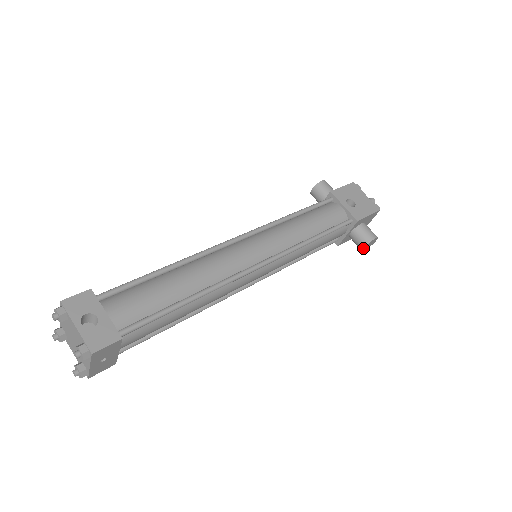
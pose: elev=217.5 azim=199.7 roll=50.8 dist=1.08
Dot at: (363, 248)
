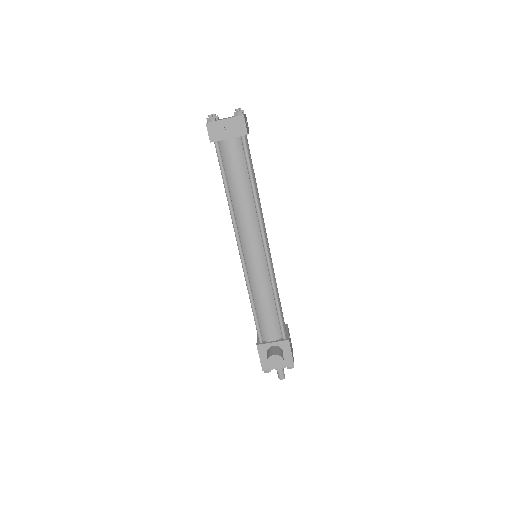
Dot at: (273, 355)
